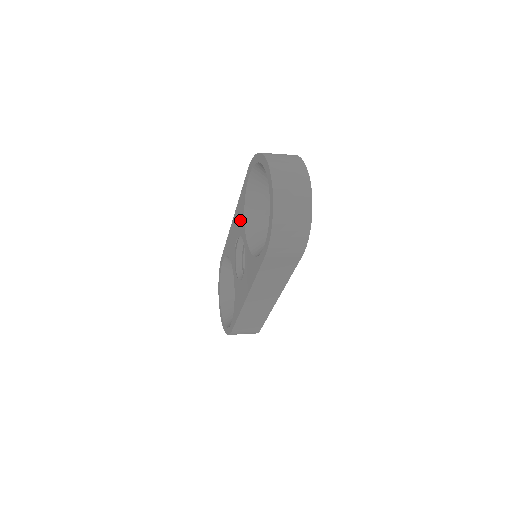
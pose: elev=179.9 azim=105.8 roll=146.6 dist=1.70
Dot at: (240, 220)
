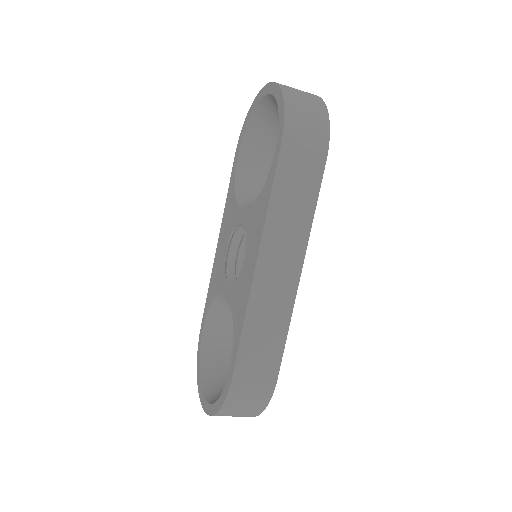
Dot at: (230, 216)
